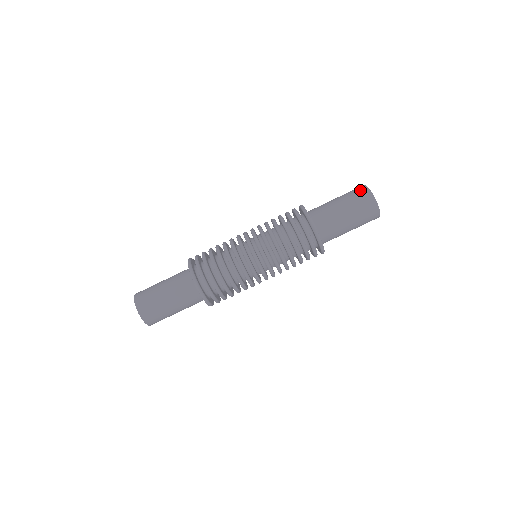
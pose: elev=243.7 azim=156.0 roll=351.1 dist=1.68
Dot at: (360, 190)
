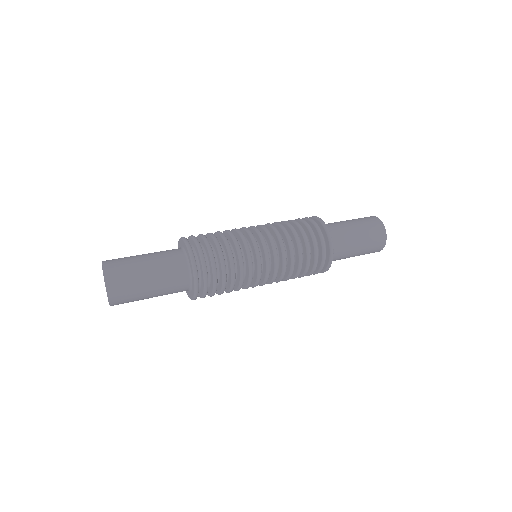
Dot at: (368, 217)
